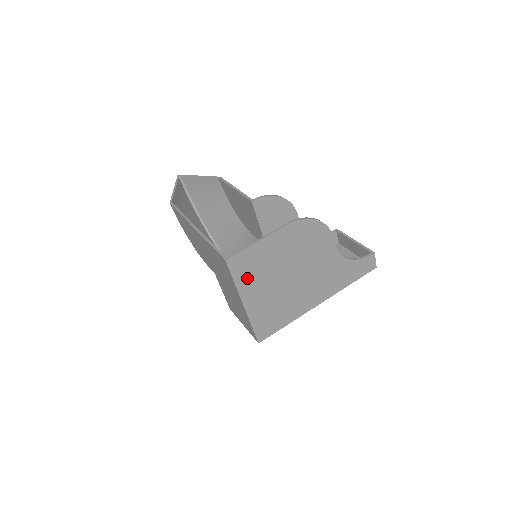
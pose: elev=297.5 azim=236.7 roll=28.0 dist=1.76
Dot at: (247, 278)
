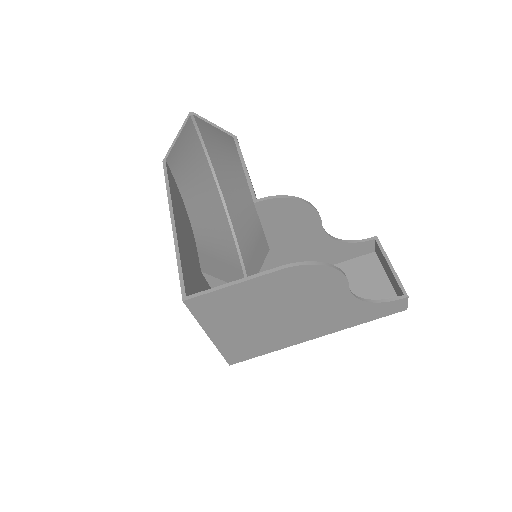
Dot at: (215, 316)
